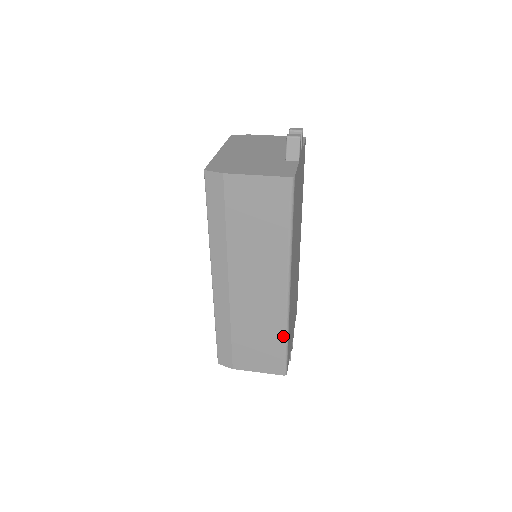
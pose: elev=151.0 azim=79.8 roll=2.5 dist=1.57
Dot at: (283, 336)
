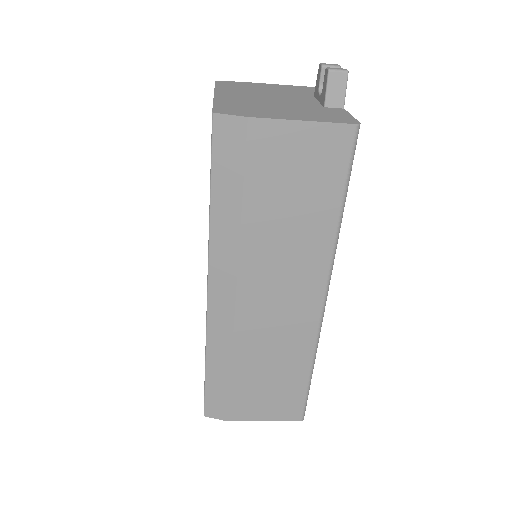
Dot at: (308, 368)
